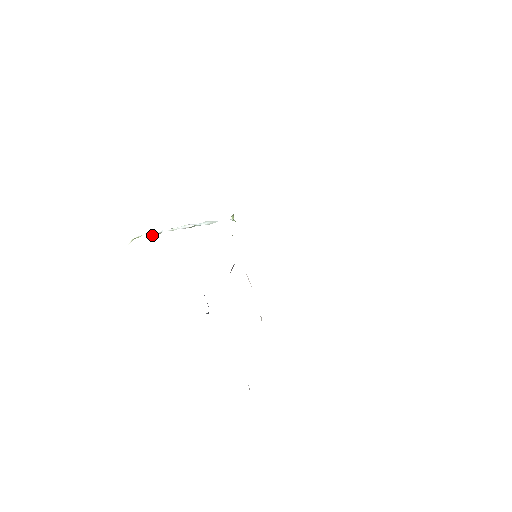
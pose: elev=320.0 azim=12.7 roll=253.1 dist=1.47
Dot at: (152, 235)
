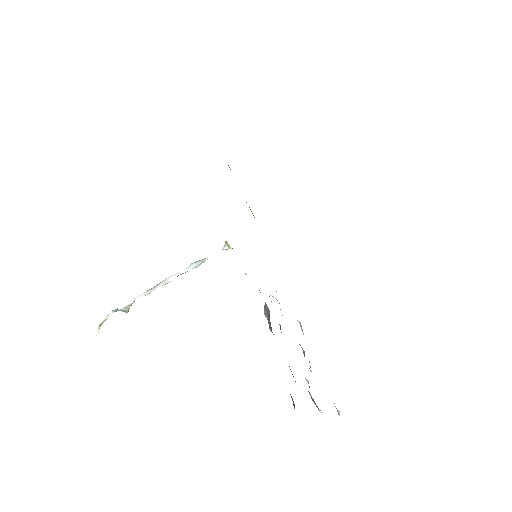
Dot at: (122, 310)
